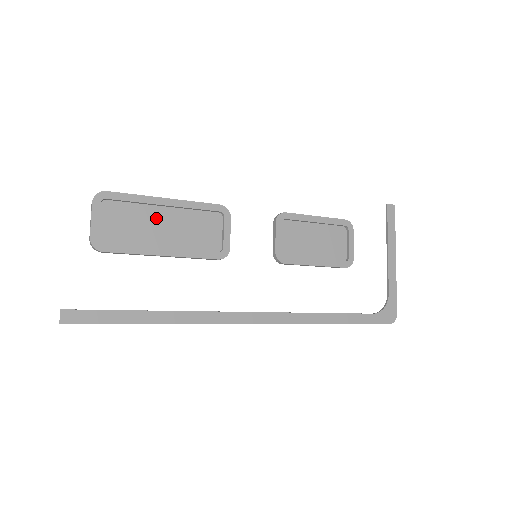
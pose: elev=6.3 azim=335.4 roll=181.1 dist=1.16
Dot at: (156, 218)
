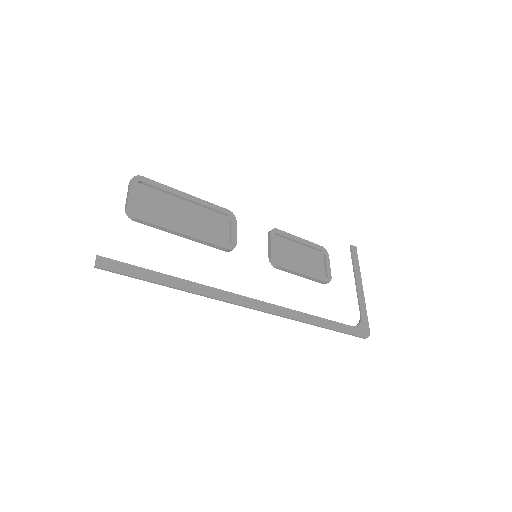
Dot at: (179, 207)
